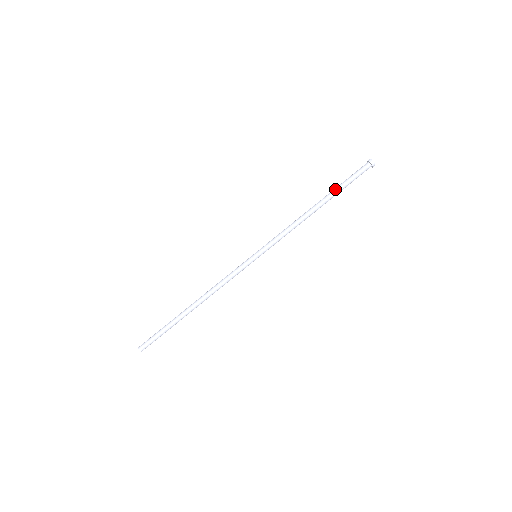
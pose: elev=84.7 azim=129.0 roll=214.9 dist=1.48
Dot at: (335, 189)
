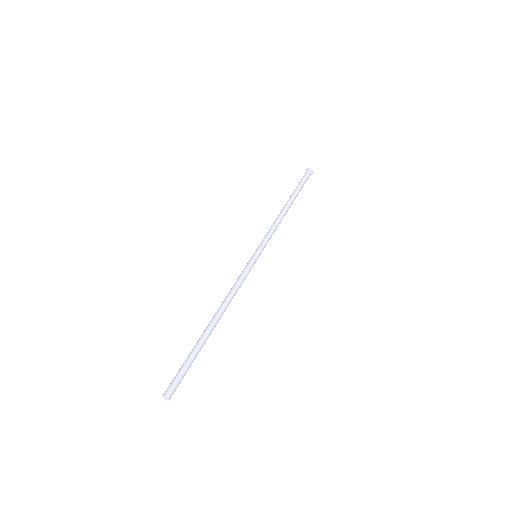
Dot at: (294, 191)
